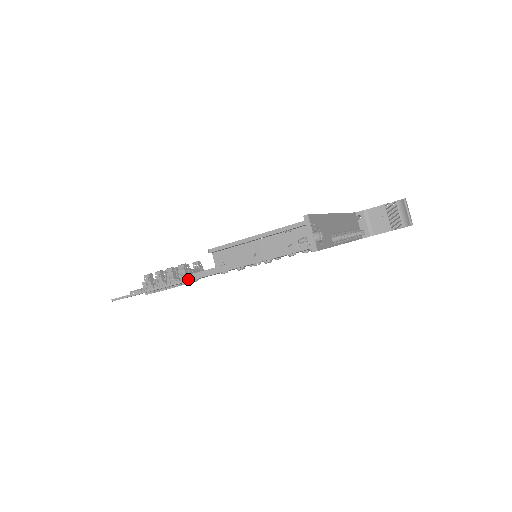
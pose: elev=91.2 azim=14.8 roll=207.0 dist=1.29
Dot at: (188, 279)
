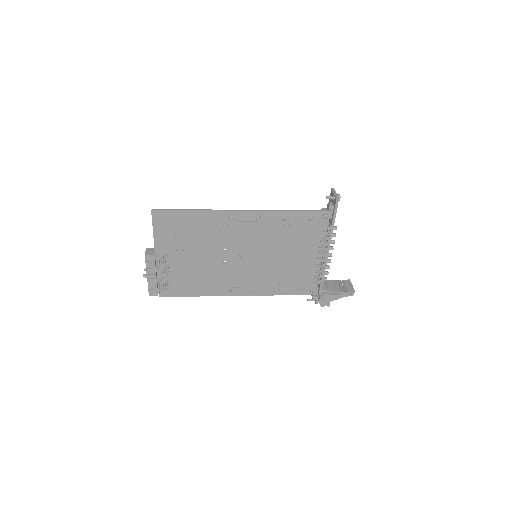
Dot at: (232, 210)
